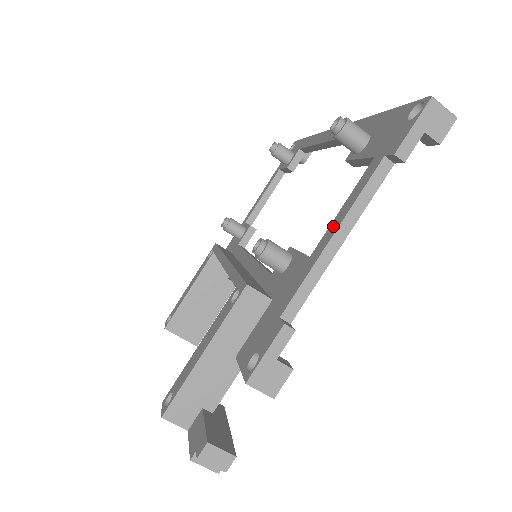
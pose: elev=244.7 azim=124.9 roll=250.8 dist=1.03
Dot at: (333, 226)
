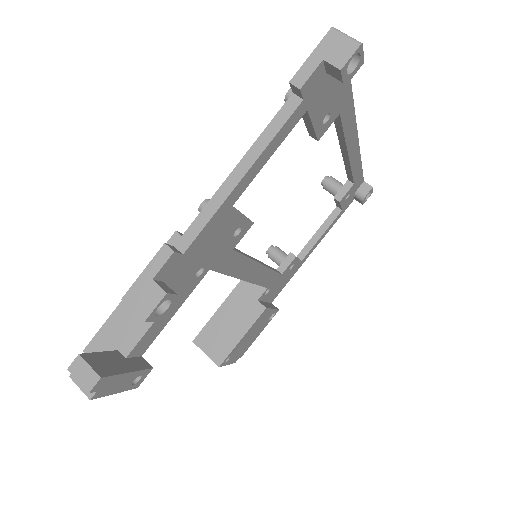
Dot at: occluded
